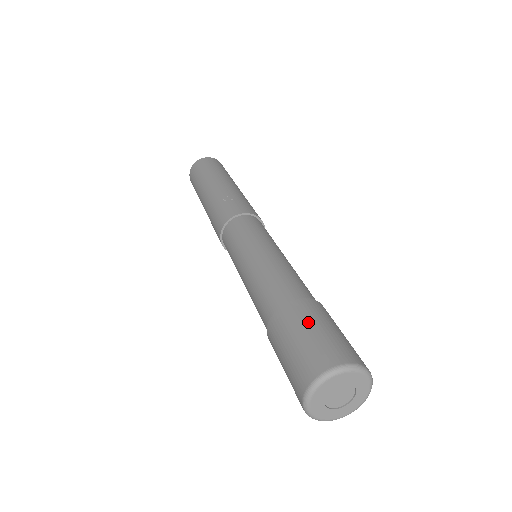
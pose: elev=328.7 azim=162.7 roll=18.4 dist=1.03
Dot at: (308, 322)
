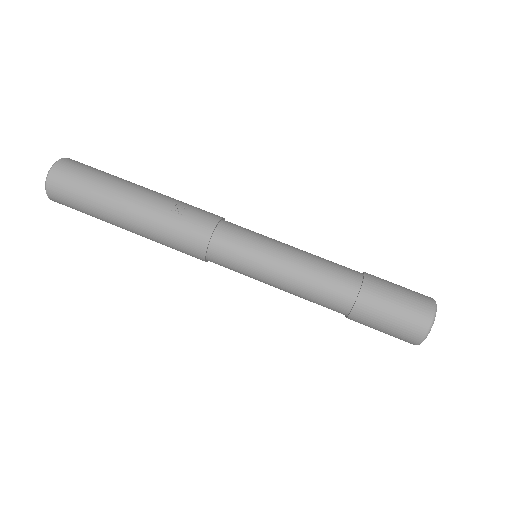
Dot at: (391, 288)
